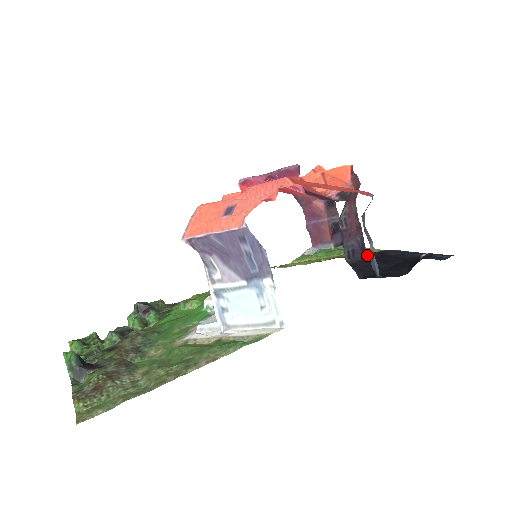
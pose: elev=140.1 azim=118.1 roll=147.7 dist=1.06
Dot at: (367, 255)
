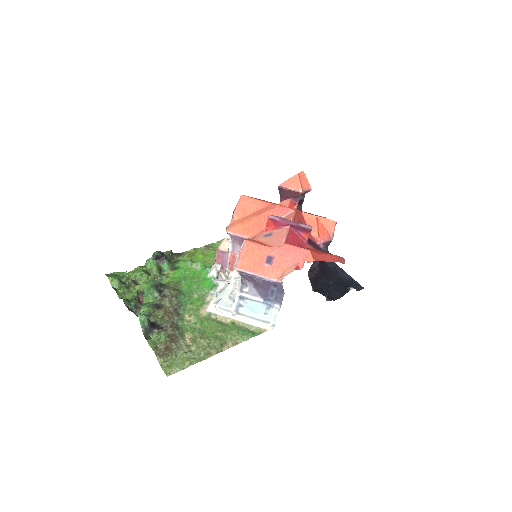
Dot at: occluded
